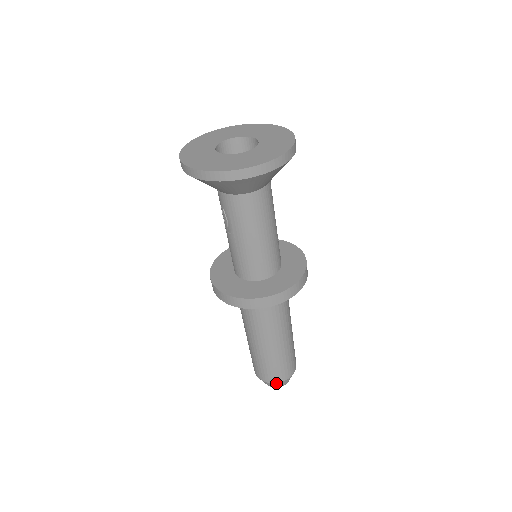
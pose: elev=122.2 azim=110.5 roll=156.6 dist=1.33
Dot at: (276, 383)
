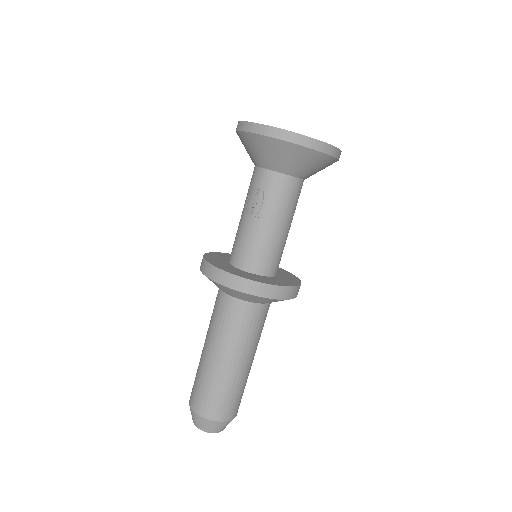
Dot at: (224, 422)
